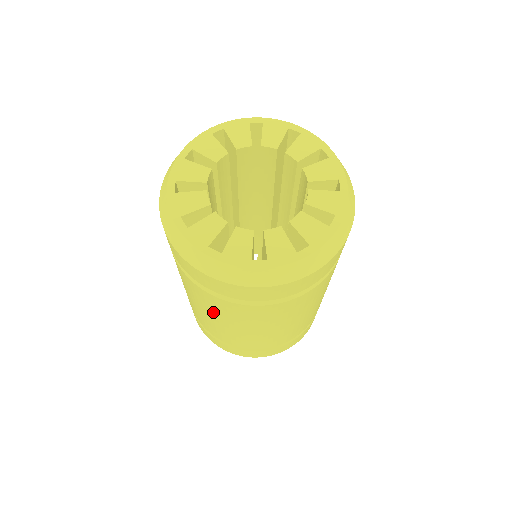
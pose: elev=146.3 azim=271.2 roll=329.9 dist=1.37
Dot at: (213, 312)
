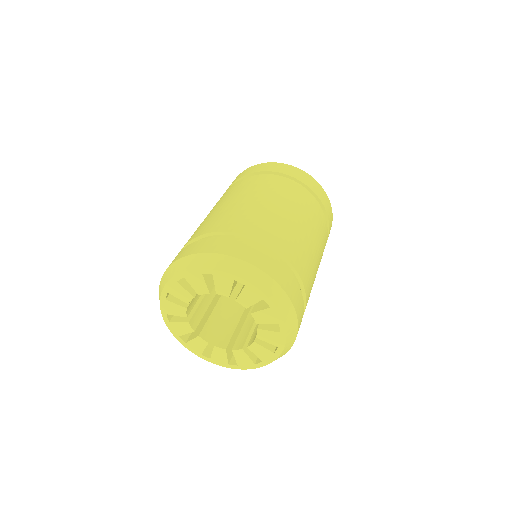
Dot at: occluded
